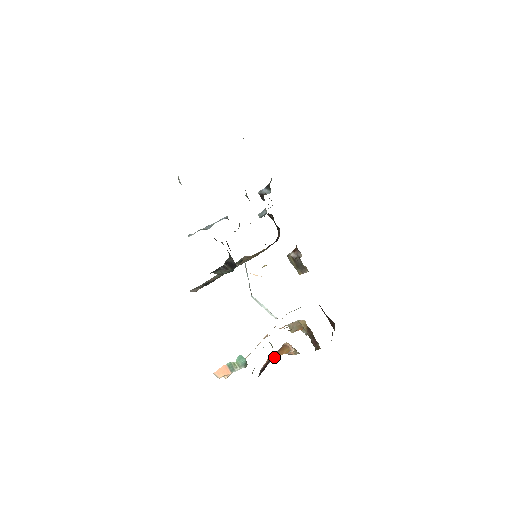
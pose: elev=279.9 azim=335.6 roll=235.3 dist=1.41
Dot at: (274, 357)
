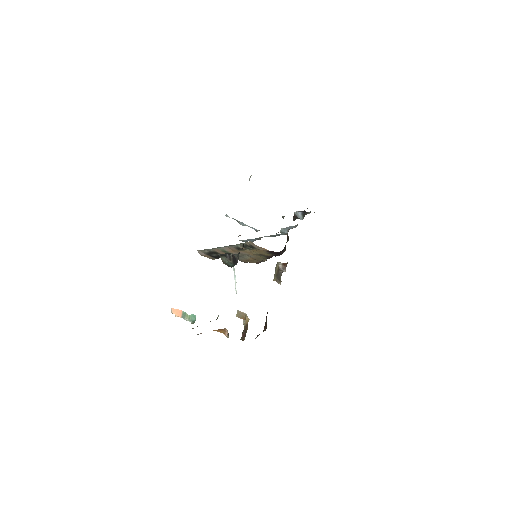
Dot at: (213, 330)
